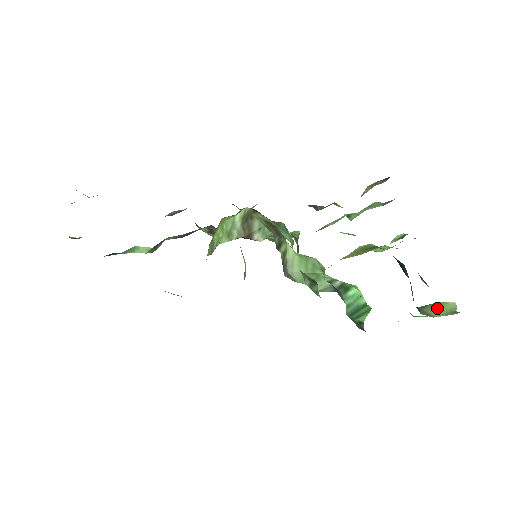
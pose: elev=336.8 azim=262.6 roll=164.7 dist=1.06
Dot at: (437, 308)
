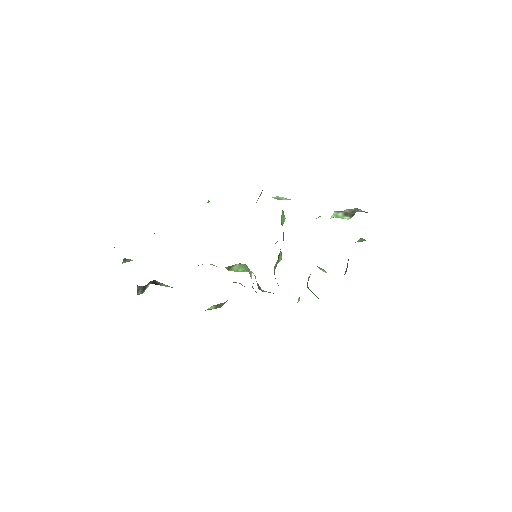
Dot at: occluded
